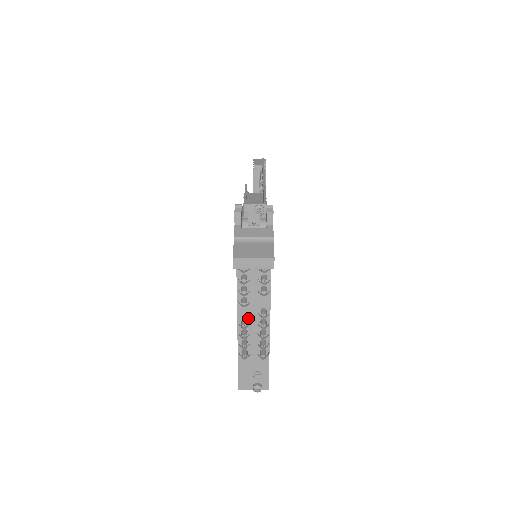
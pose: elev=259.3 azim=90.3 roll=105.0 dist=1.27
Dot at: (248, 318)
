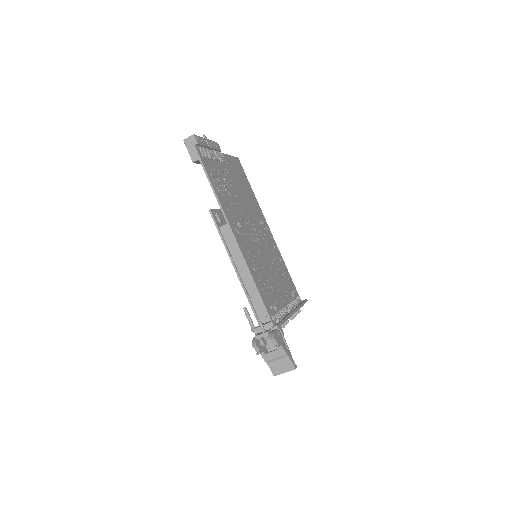
Dot at: occluded
